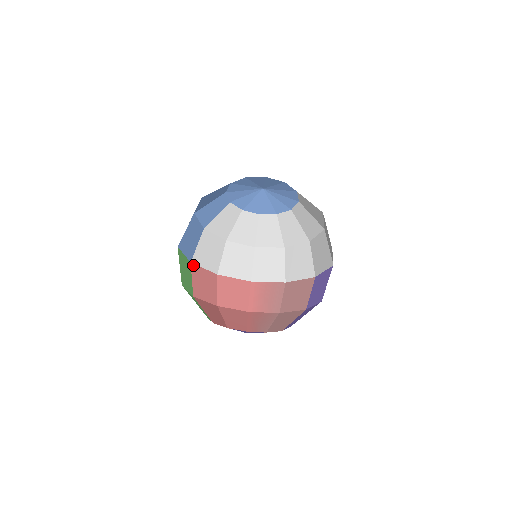
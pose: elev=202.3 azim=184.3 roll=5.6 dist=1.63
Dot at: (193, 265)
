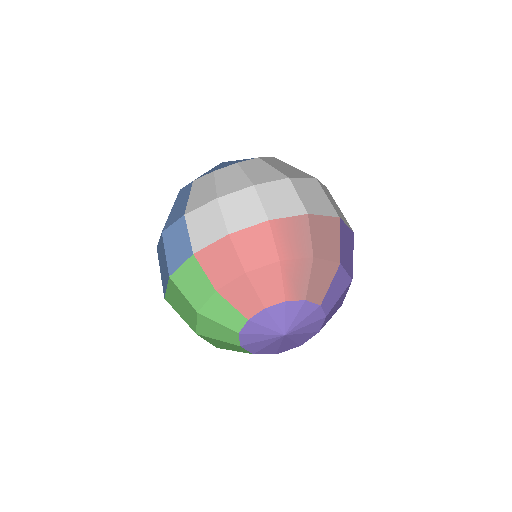
Dot at: (197, 254)
